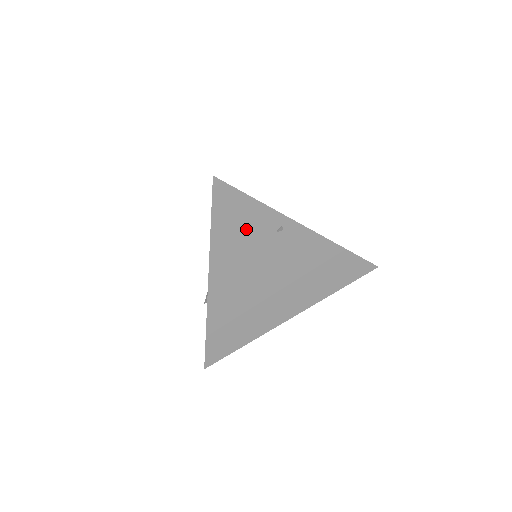
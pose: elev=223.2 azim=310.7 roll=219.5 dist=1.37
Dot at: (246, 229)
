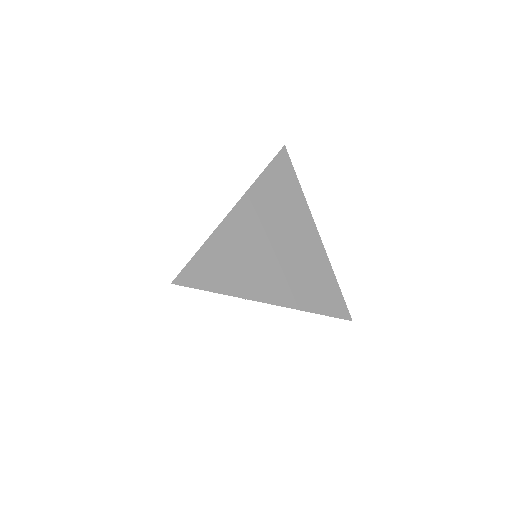
Dot at: occluded
